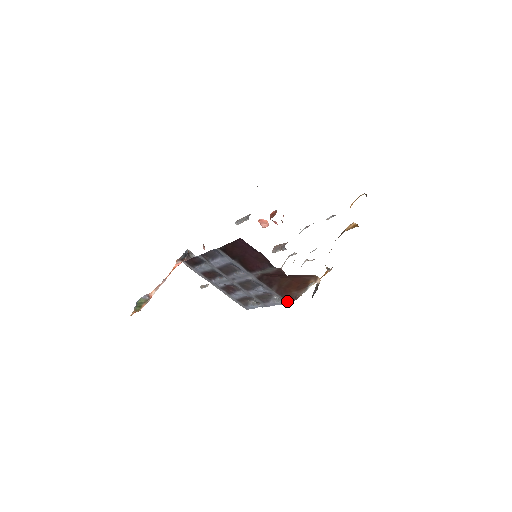
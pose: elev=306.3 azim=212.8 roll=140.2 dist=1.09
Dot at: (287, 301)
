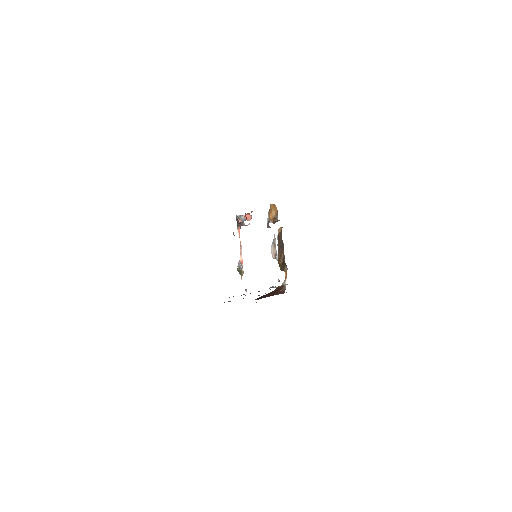
Dot at: occluded
